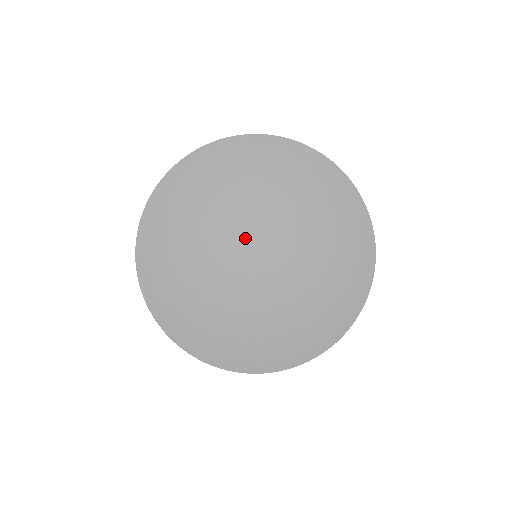
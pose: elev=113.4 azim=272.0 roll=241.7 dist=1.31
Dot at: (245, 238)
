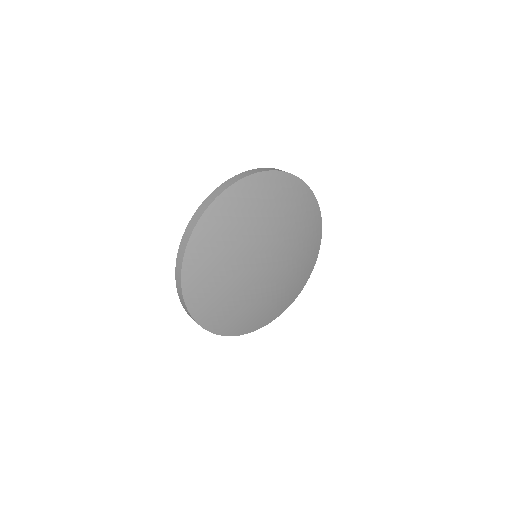
Dot at: (259, 254)
